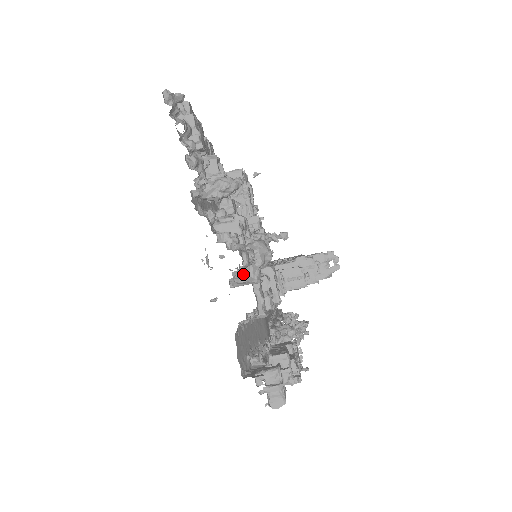
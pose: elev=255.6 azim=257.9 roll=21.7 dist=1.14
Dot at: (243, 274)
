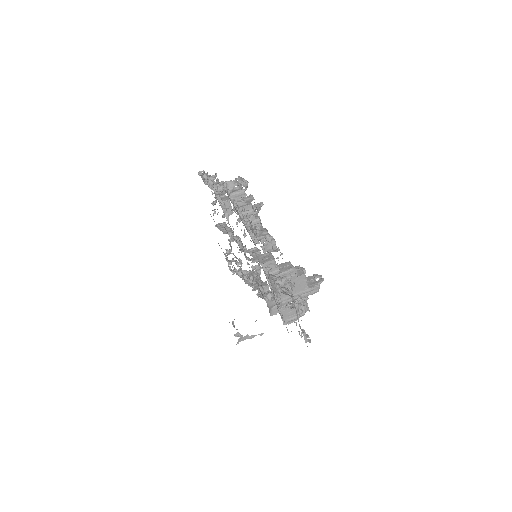
Dot at: (231, 183)
